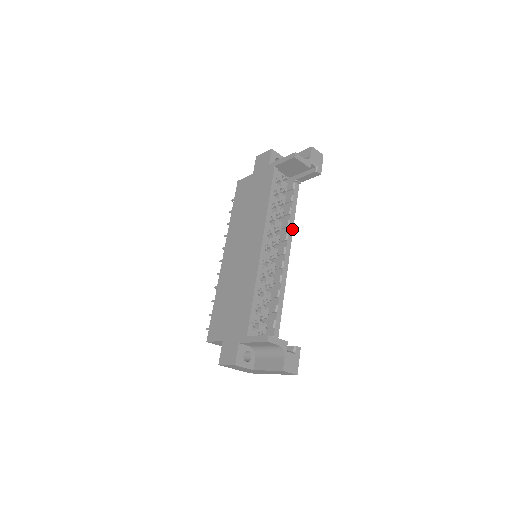
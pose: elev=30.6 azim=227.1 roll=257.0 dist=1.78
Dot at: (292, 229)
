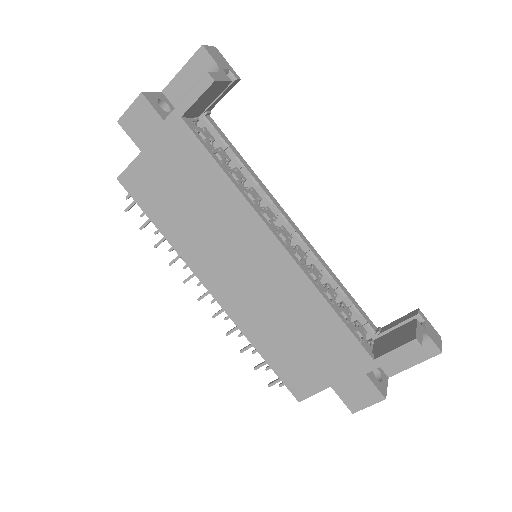
Dot at: (261, 183)
